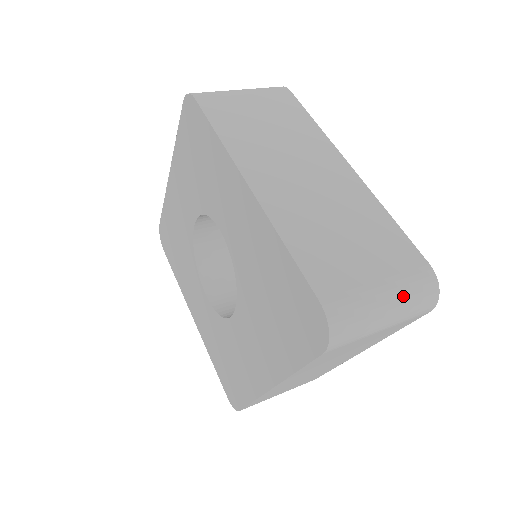
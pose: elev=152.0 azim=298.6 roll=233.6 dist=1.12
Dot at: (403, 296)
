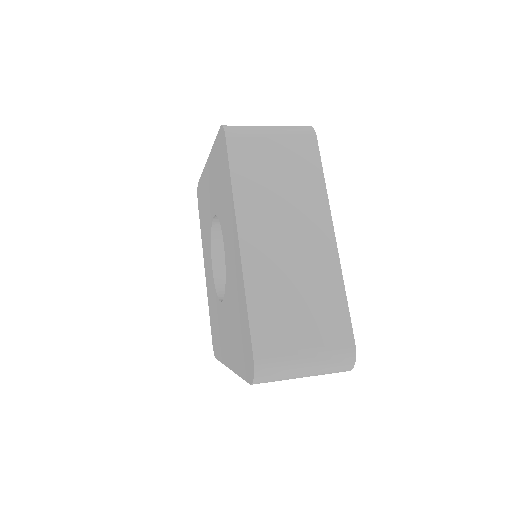
Dot at: (321, 363)
